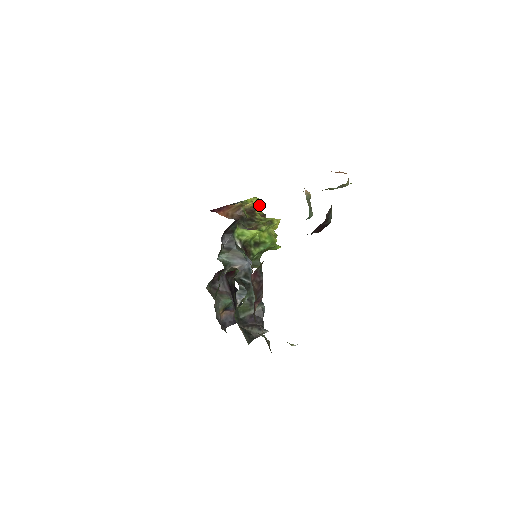
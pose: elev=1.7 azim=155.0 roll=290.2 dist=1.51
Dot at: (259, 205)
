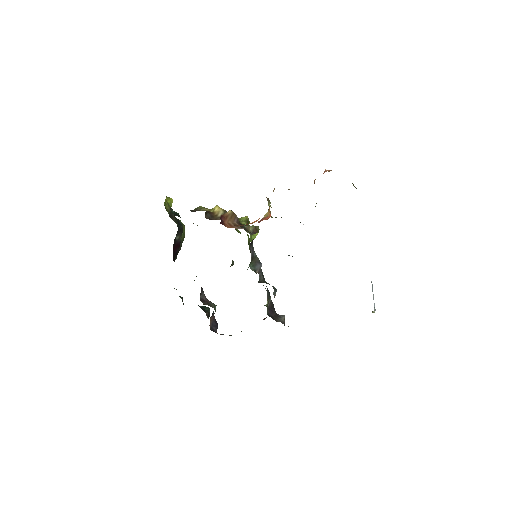
Dot at: occluded
